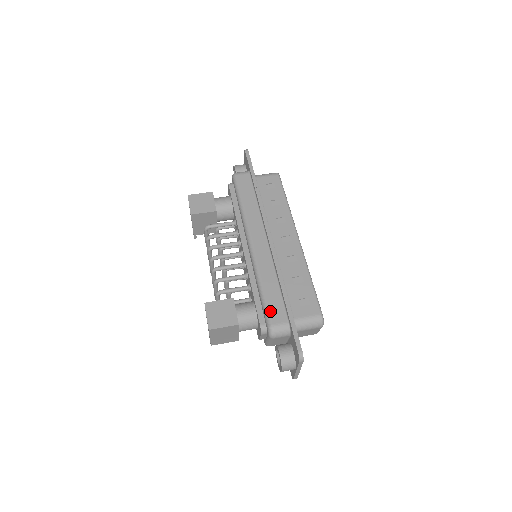
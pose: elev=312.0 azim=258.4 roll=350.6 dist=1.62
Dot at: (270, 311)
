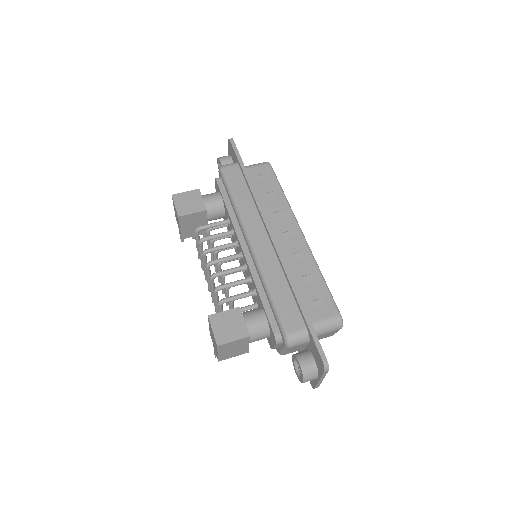
Dot at: (284, 317)
